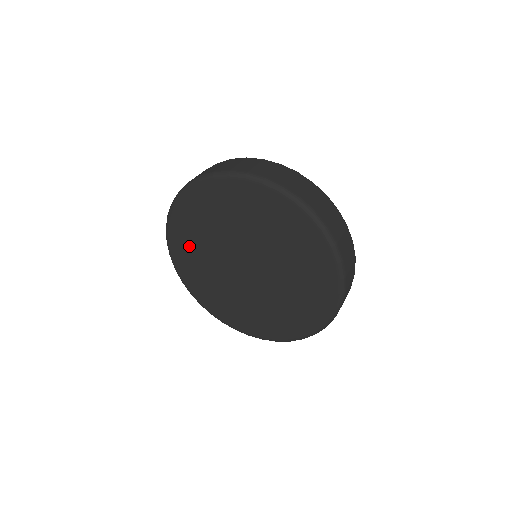
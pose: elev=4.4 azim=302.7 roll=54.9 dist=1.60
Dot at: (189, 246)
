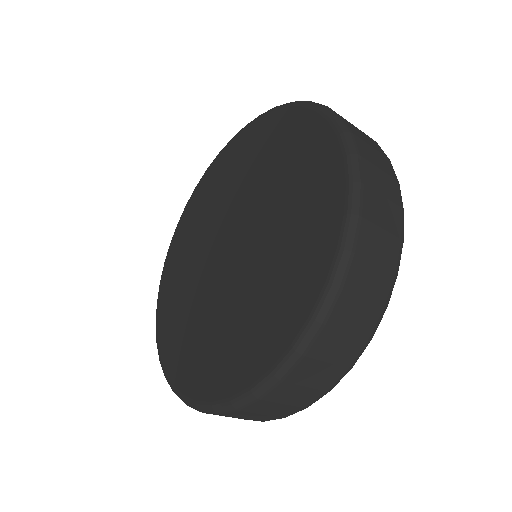
Dot at: (176, 282)
